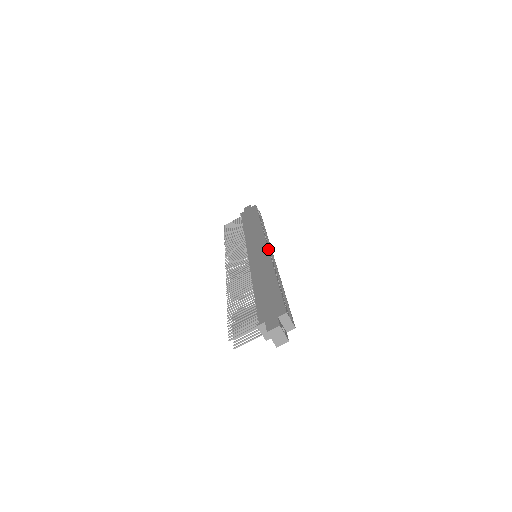
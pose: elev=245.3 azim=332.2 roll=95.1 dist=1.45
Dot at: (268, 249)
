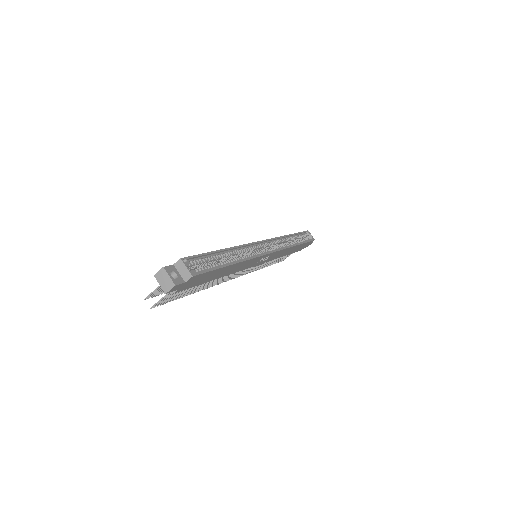
Dot at: occluded
